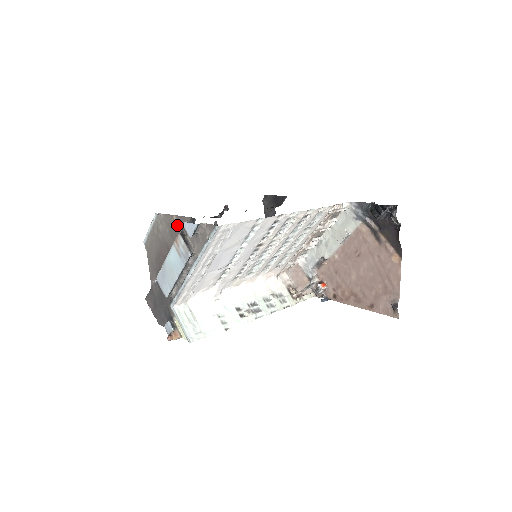
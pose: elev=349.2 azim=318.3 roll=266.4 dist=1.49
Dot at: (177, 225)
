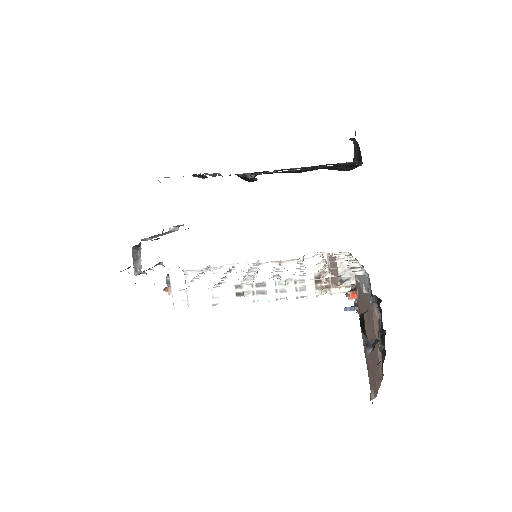
Dot at: occluded
